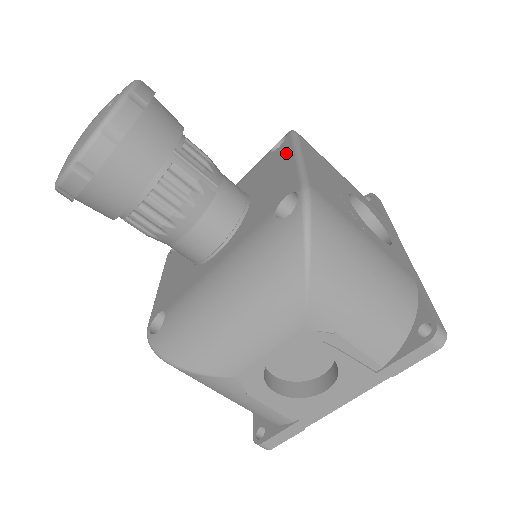
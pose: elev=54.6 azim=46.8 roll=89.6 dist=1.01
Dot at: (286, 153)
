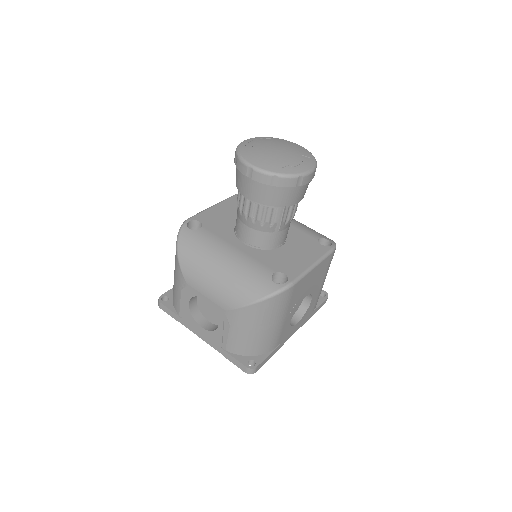
Dot at: (316, 254)
